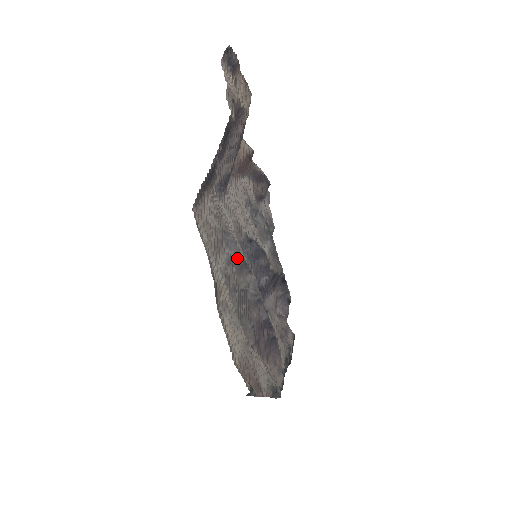
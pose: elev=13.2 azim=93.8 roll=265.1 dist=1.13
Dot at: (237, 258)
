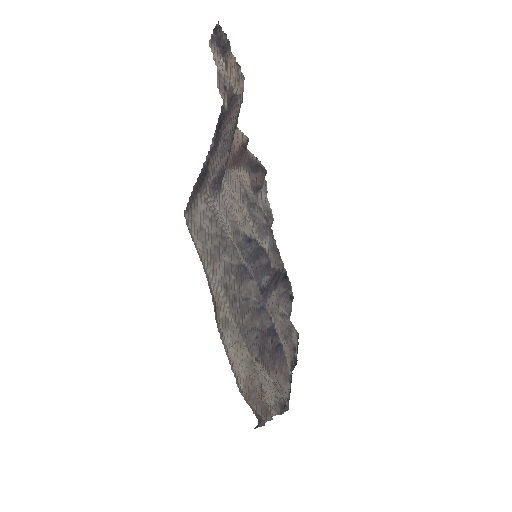
Dot at: (236, 264)
